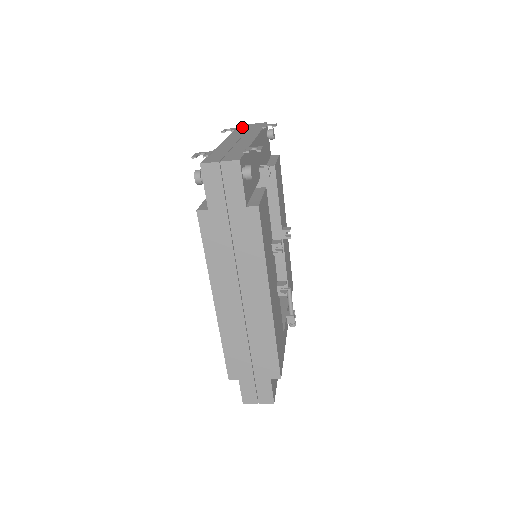
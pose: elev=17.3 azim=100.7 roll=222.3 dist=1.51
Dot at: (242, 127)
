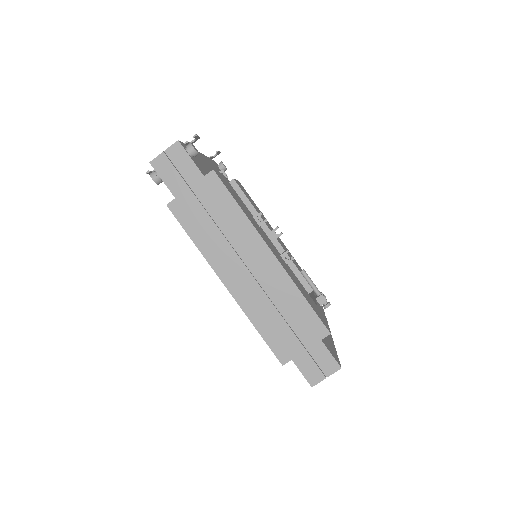
Dot at: occluded
